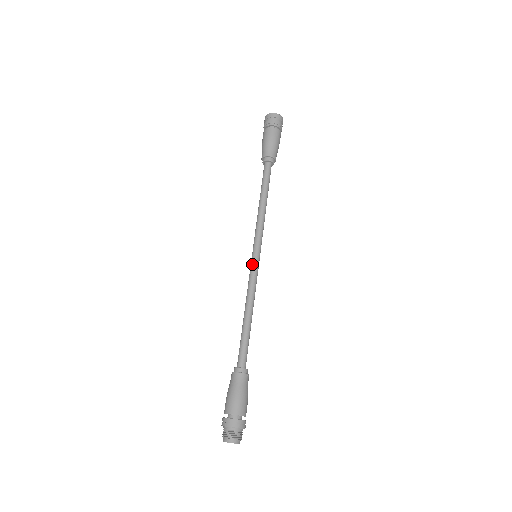
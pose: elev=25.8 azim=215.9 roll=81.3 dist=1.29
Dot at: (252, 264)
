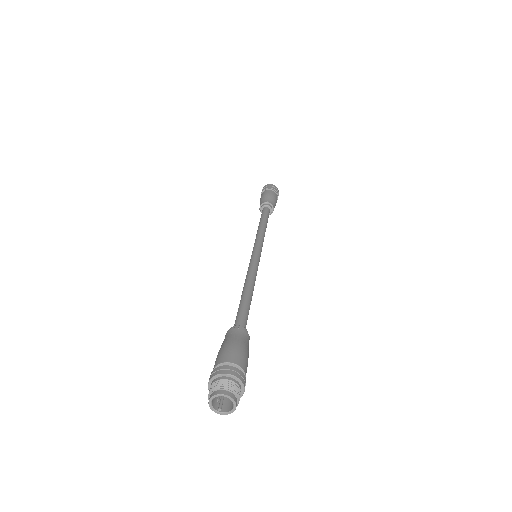
Dot at: (250, 260)
